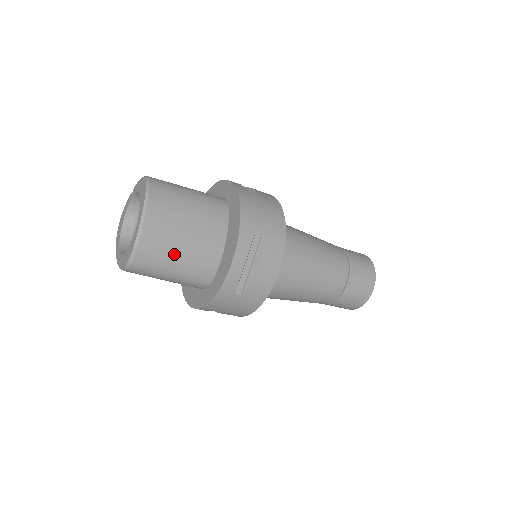
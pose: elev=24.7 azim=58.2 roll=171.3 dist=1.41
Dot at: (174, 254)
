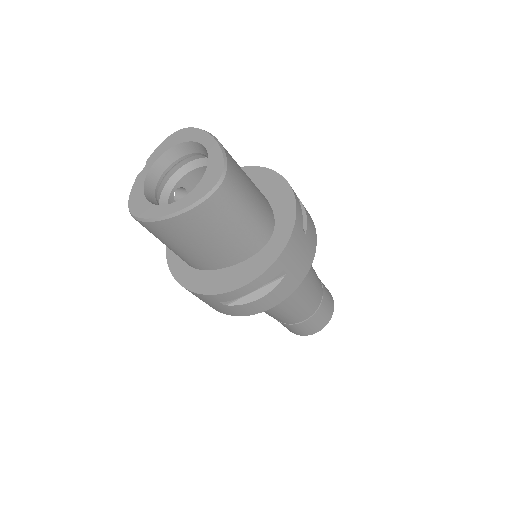
Dot at: (248, 182)
